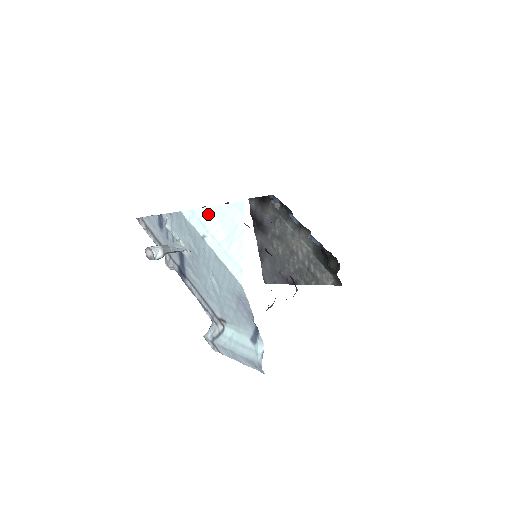
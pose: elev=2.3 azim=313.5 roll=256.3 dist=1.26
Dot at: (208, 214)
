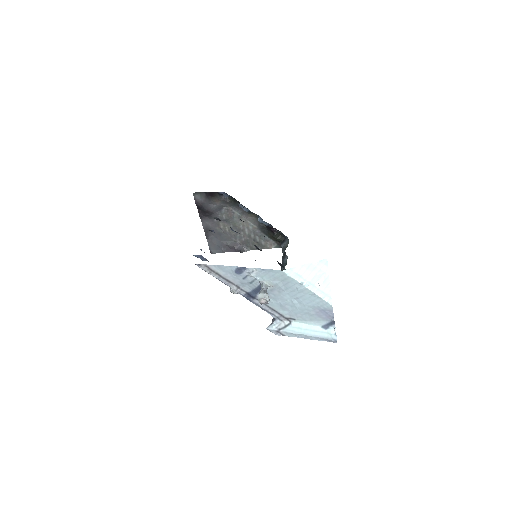
Dot at: (303, 269)
